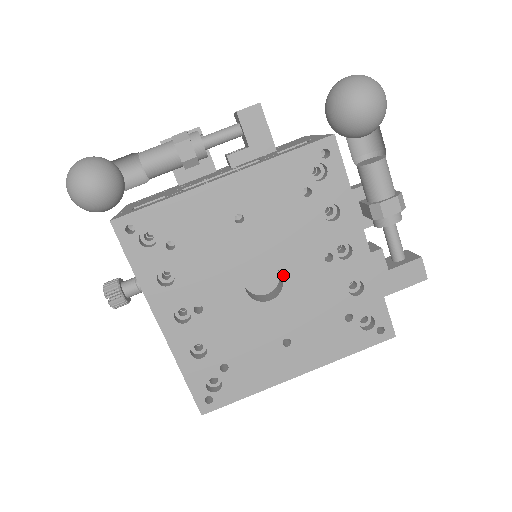
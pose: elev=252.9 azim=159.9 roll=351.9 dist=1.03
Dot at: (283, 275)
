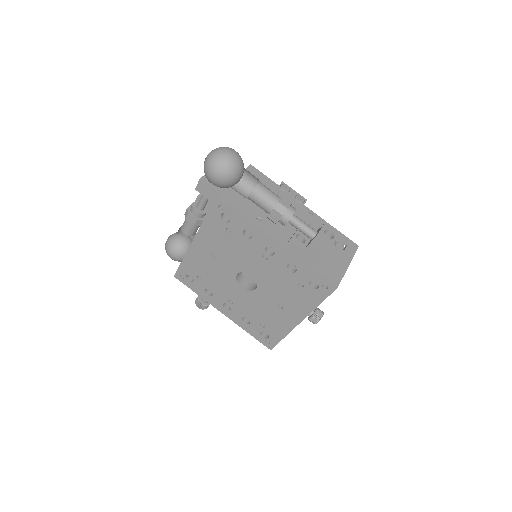
Dot at: (251, 274)
